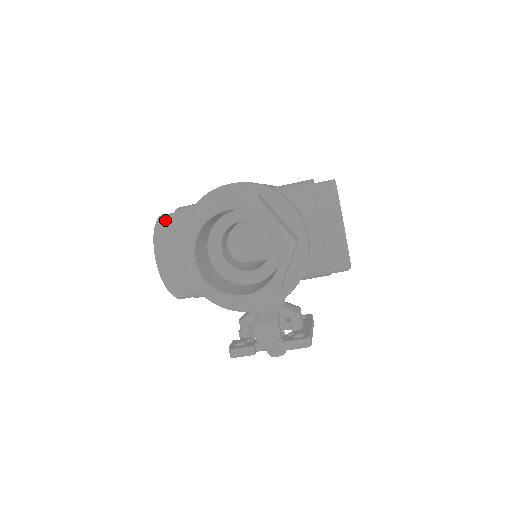
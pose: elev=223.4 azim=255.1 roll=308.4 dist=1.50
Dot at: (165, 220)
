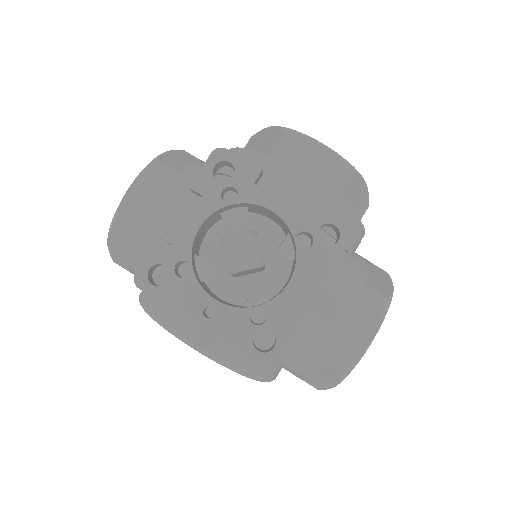
Dot at: occluded
